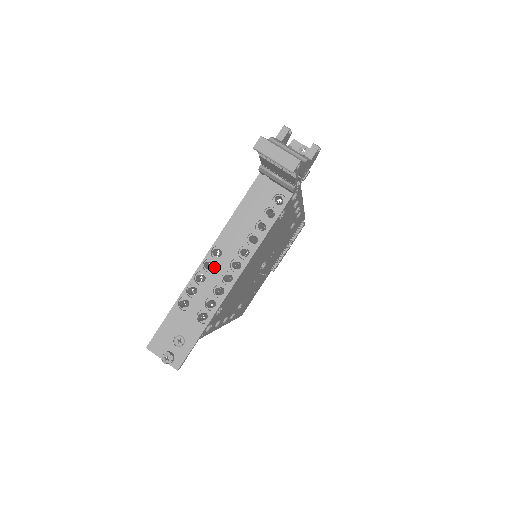
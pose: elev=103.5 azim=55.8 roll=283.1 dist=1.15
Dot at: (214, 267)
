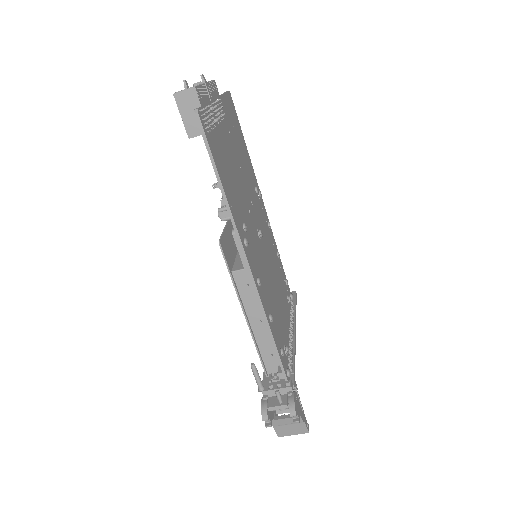
Dot at: occluded
